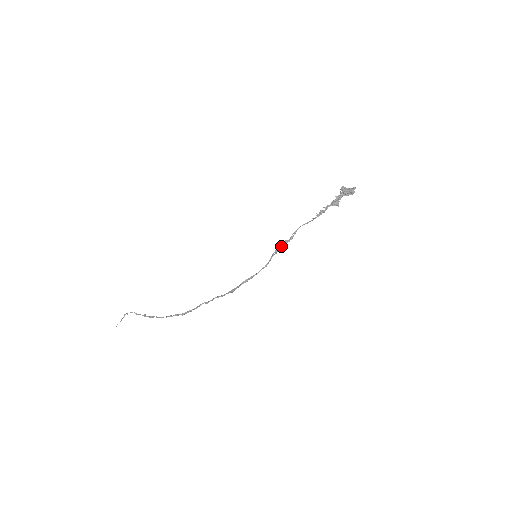
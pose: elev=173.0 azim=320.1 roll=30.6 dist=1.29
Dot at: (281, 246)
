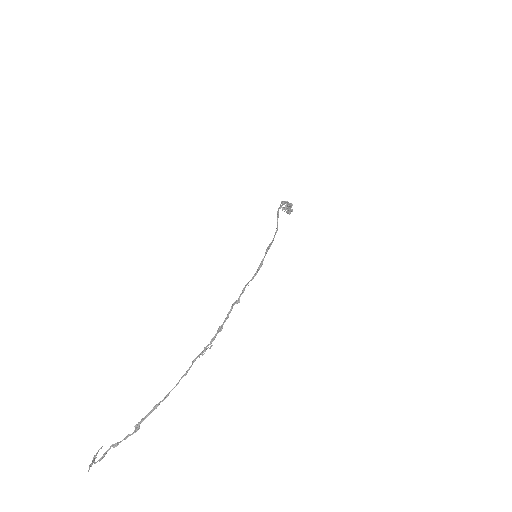
Dot at: (280, 207)
